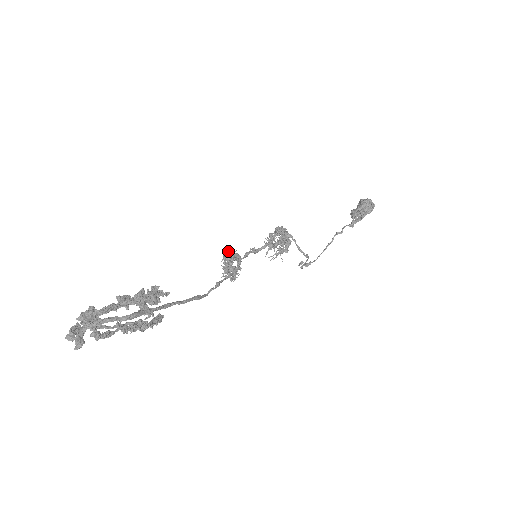
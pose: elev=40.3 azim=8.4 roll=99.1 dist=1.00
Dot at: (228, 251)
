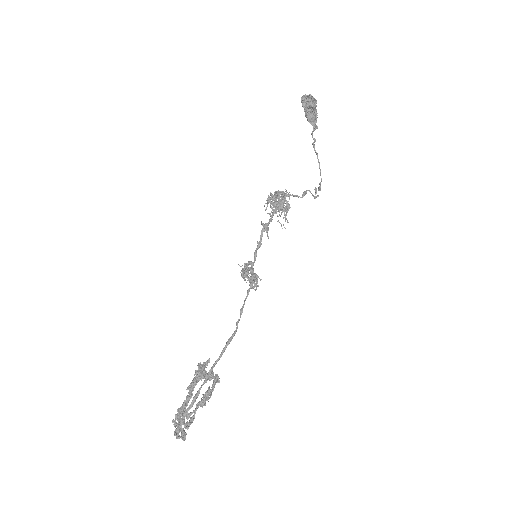
Dot at: occluded
